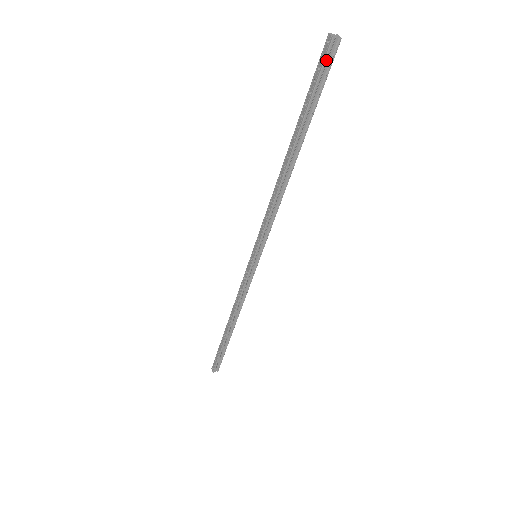
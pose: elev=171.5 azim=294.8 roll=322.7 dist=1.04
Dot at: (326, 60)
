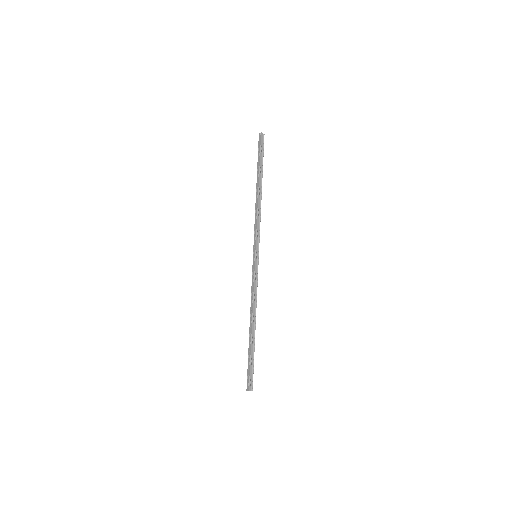
Dot at: (261, 141)
